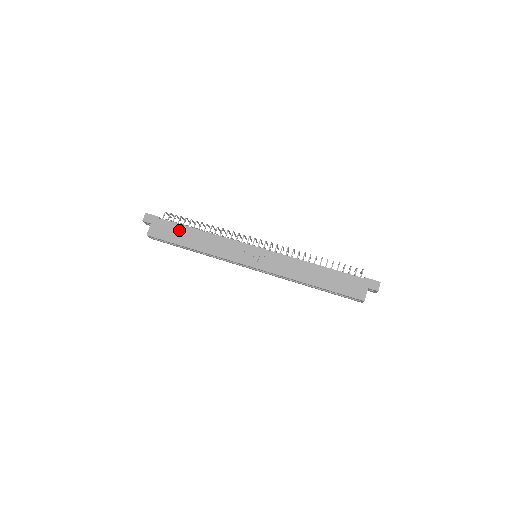
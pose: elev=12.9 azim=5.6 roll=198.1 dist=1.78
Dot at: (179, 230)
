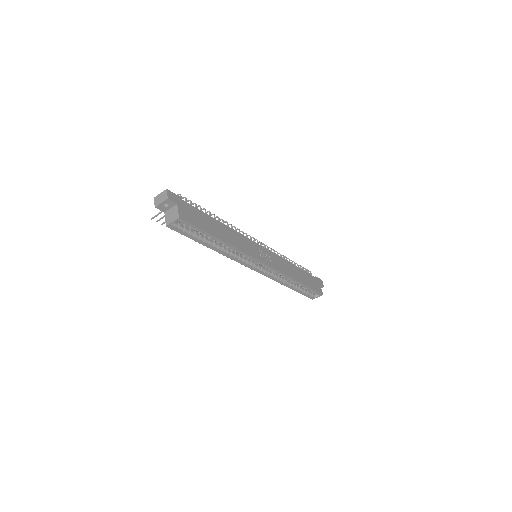
Dot at: (205, 217)
